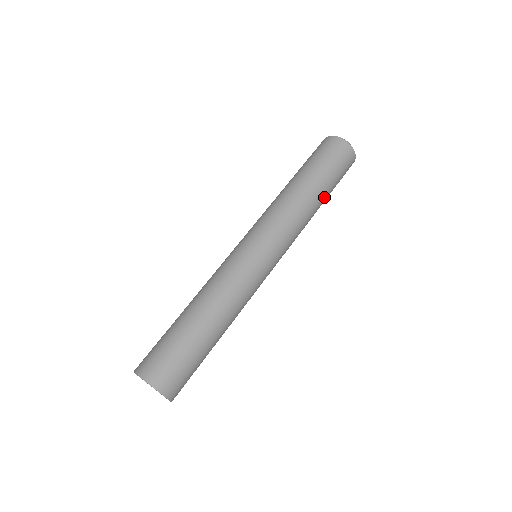
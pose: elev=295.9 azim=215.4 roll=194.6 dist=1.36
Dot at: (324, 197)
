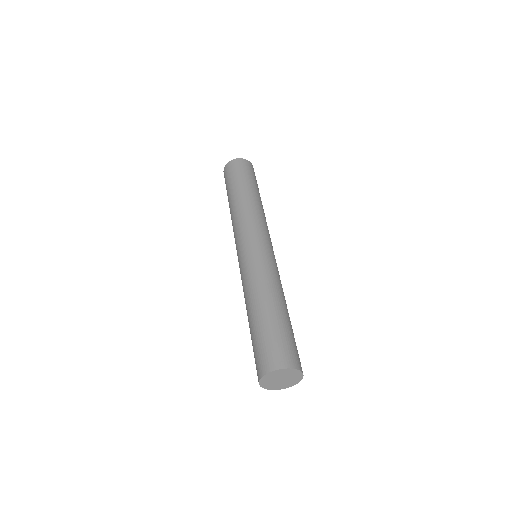
Dot at: occluded
